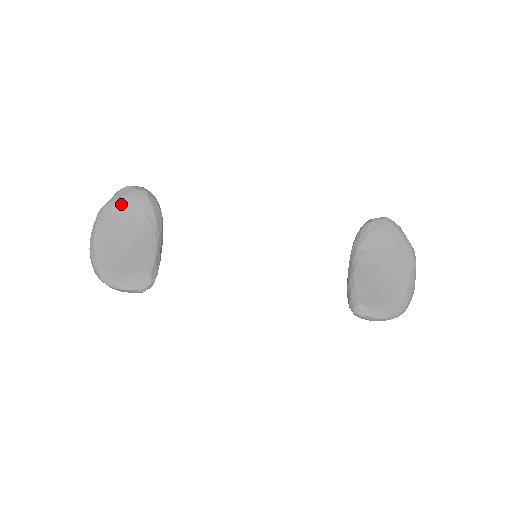
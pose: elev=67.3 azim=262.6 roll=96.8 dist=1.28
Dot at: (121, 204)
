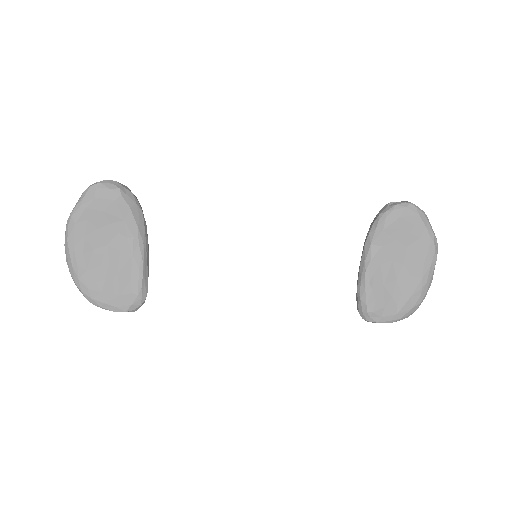
Dot at: (92, 210)
